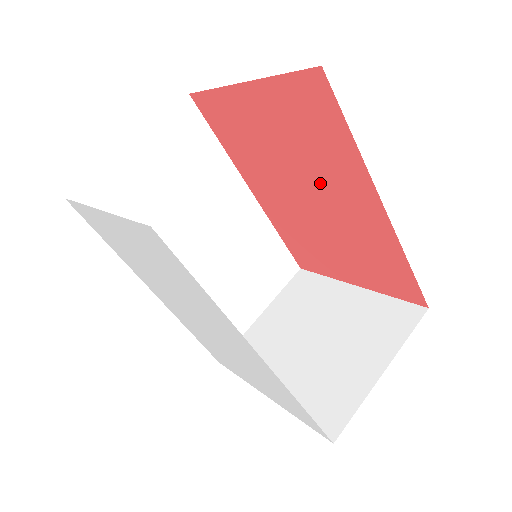
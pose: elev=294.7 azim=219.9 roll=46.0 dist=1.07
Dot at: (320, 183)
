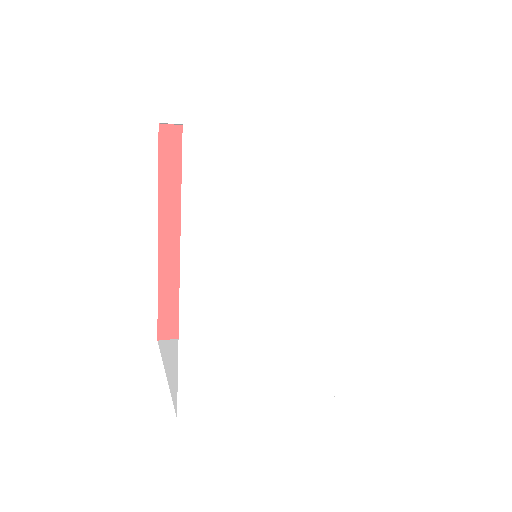
Dot at: occluded
